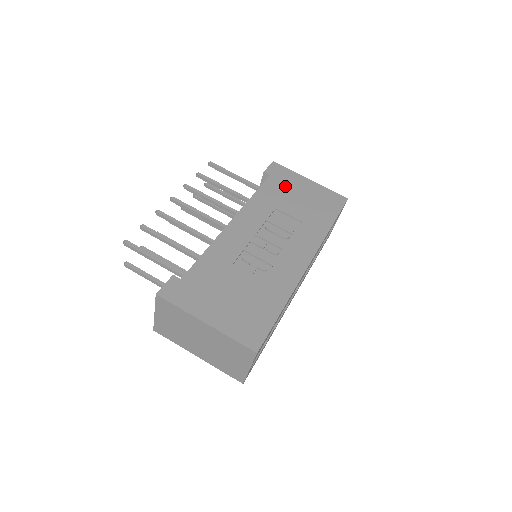
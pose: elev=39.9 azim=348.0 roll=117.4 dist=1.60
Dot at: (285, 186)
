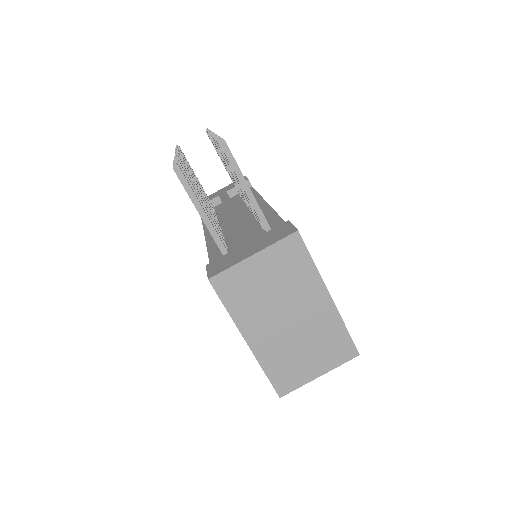
Dot at: occluded
